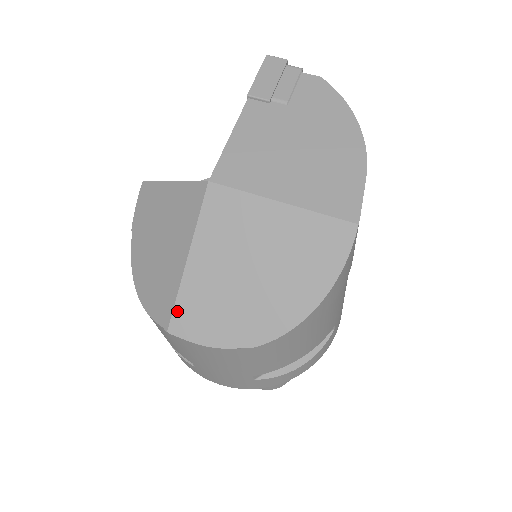
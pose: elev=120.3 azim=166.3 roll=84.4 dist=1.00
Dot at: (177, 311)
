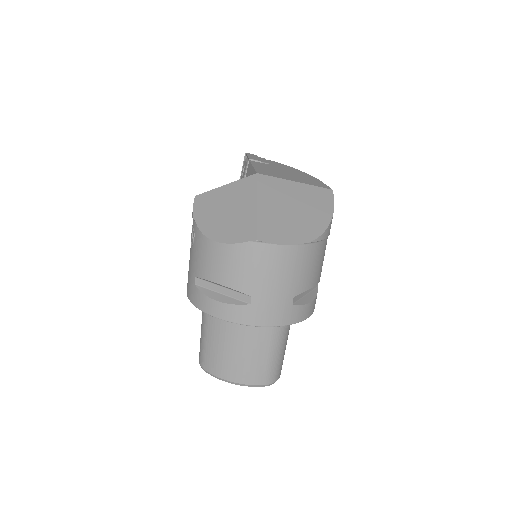
Dot at: (259, 229)
